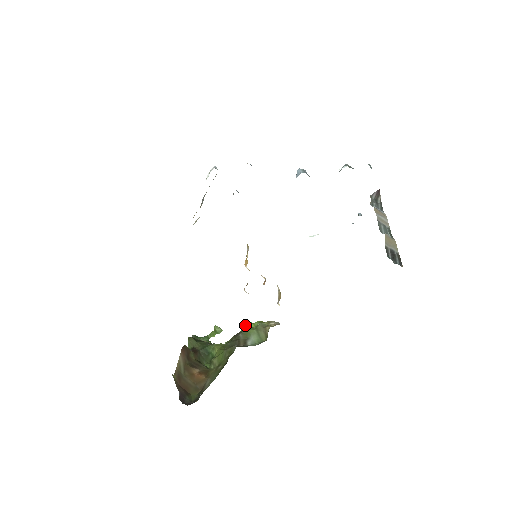
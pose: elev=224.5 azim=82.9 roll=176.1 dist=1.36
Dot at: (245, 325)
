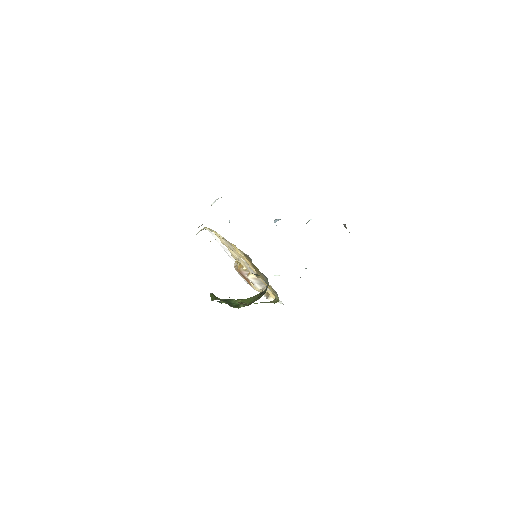
Dot at: occluded
